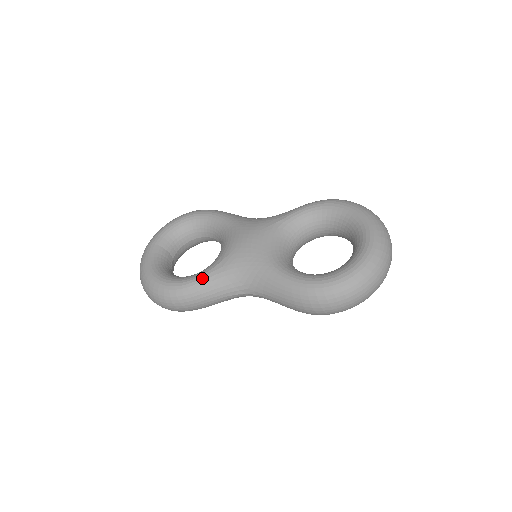
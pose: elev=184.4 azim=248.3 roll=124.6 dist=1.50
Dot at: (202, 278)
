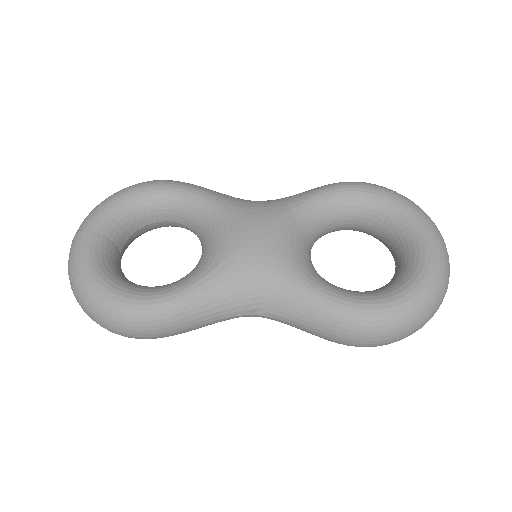
Dot at: (188, 292)
